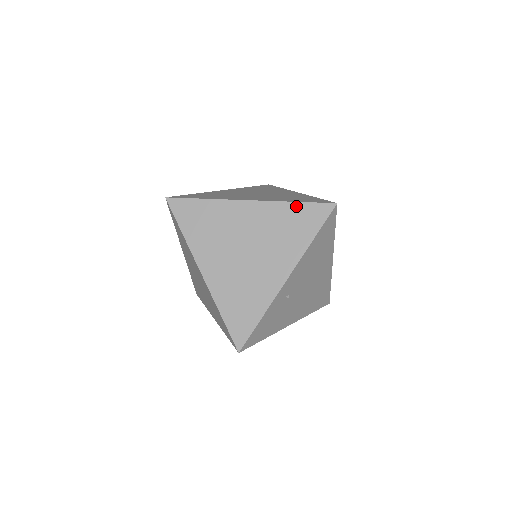
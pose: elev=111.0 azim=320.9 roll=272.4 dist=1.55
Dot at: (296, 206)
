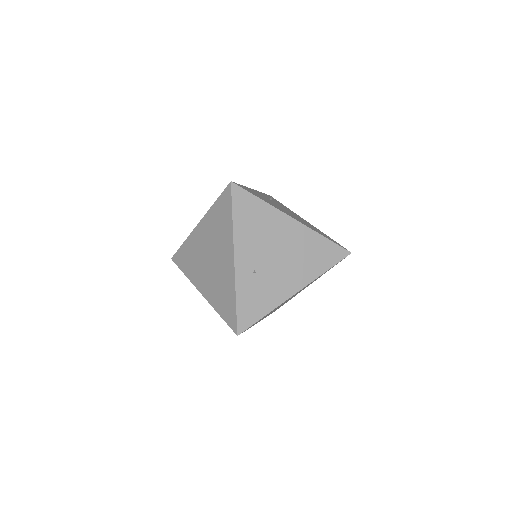
Dot at: (216, 205)
